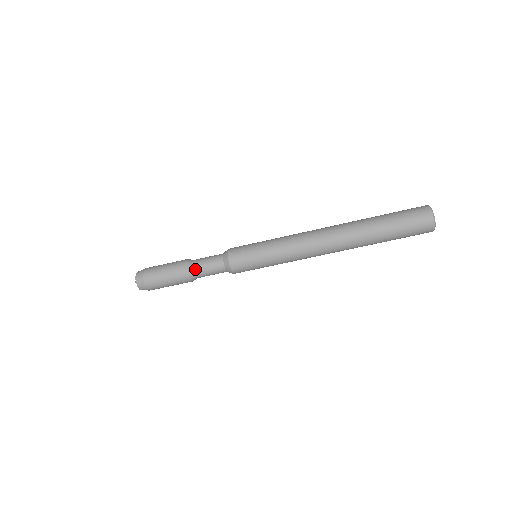
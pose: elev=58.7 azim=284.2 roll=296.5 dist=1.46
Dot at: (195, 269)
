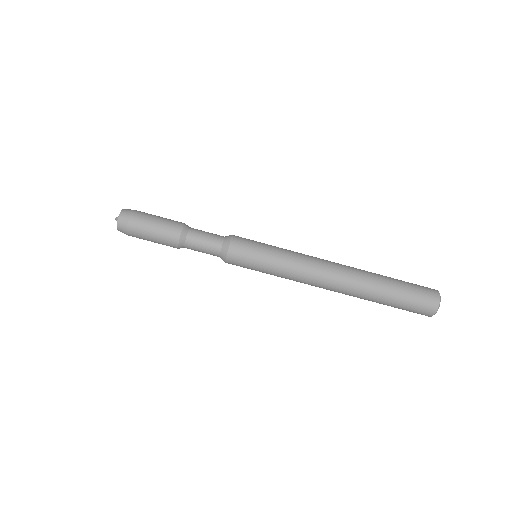
Dot at: (190, 234)
